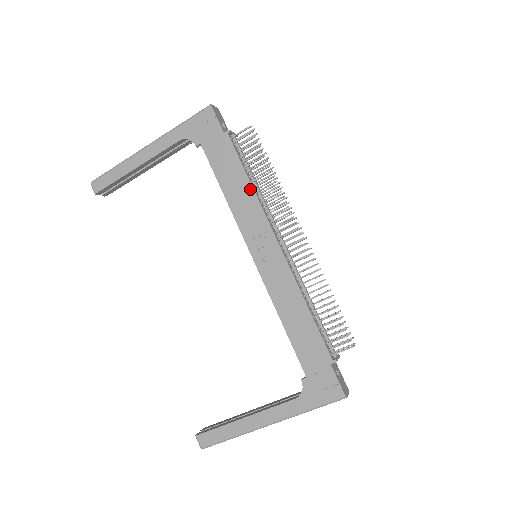
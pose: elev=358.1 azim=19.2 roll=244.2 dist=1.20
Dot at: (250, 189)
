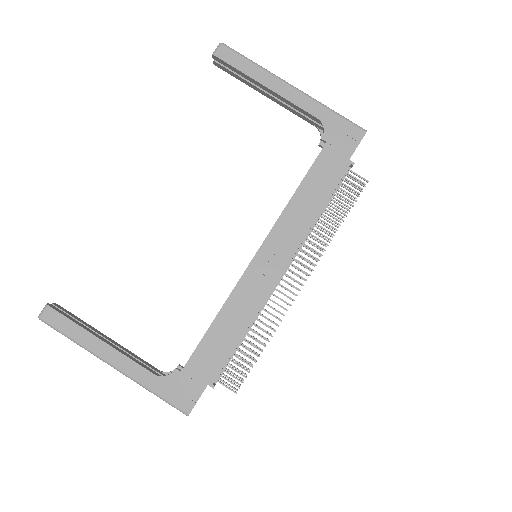
Dot at: (314, 216)
